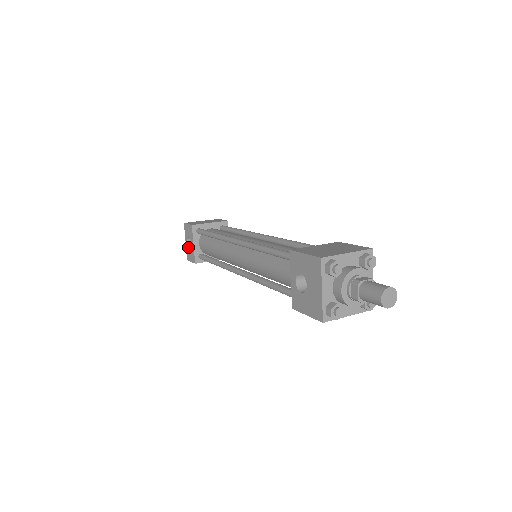
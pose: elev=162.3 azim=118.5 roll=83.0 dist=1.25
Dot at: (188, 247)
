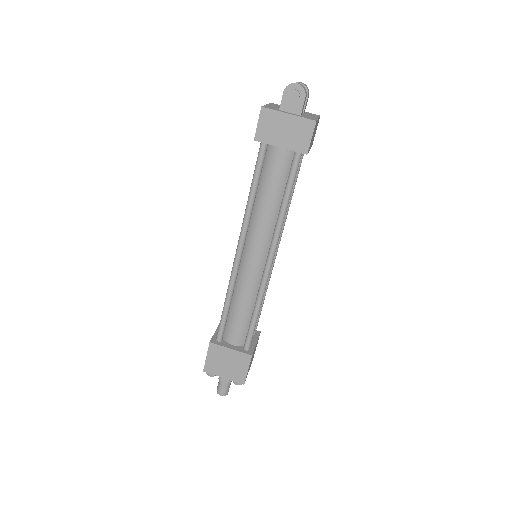
Dot at: occluded
